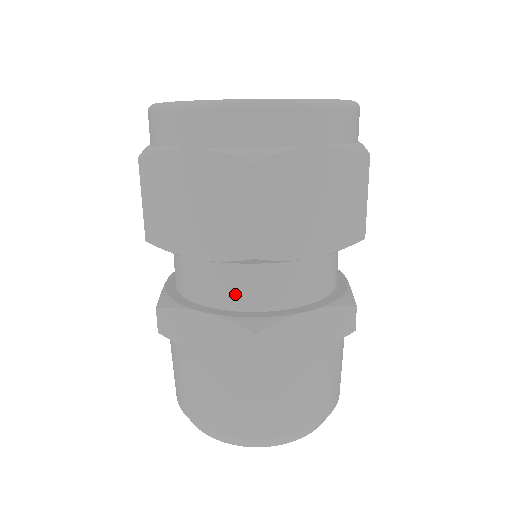
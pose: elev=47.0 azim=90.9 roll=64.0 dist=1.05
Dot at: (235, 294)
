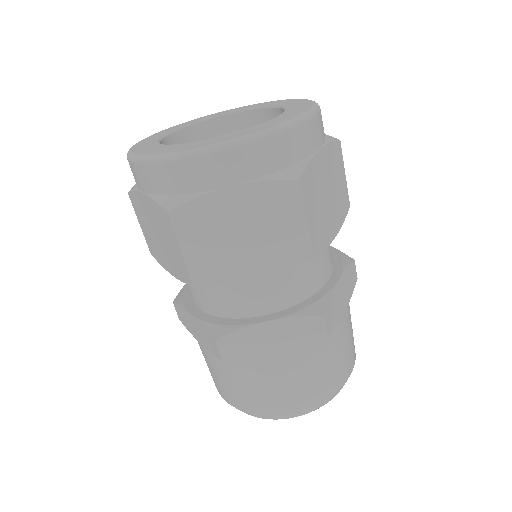
Dot at: (208, 303)
